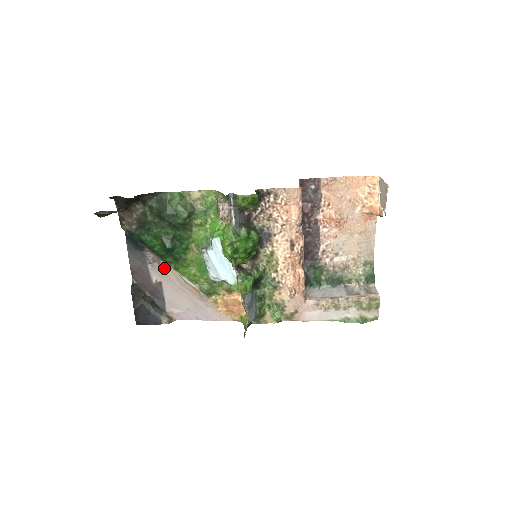
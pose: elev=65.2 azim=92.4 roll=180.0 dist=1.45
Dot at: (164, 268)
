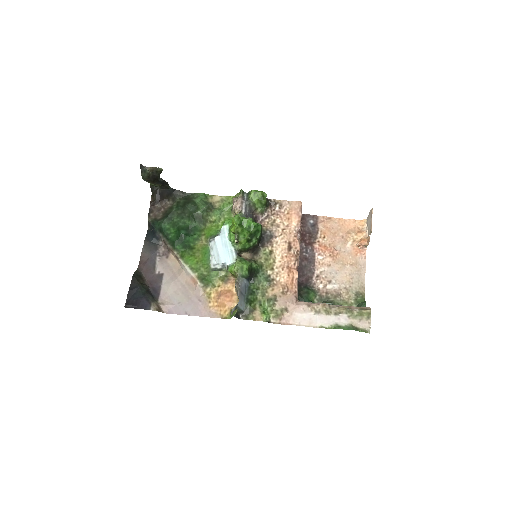
Dot at: (170, 262)
